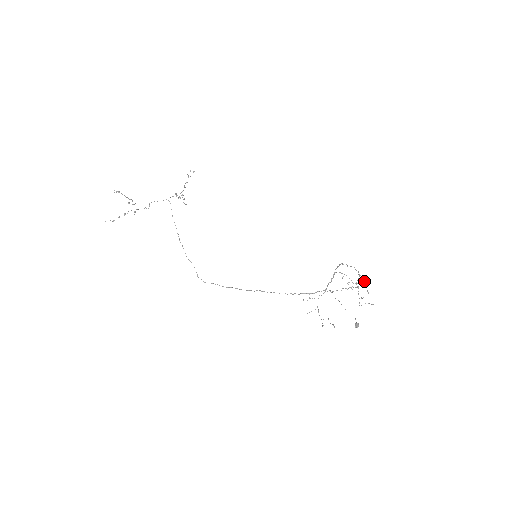
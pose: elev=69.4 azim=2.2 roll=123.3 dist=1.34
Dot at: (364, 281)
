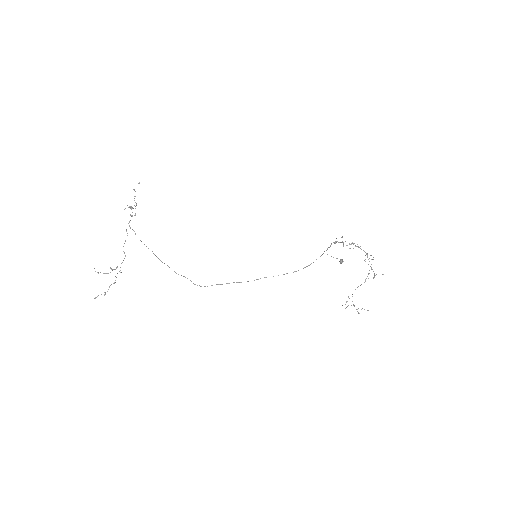
Dot at: (373, 259)
